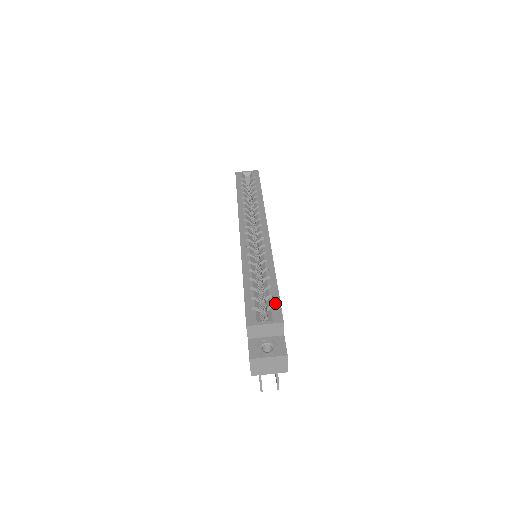
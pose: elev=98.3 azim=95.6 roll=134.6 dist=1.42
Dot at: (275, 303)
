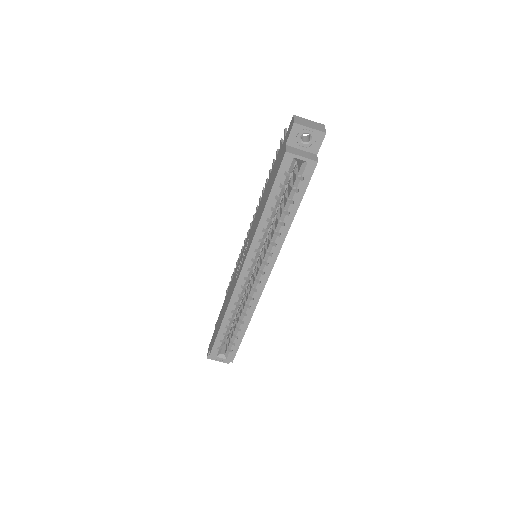
Dot at: (234, 350)
